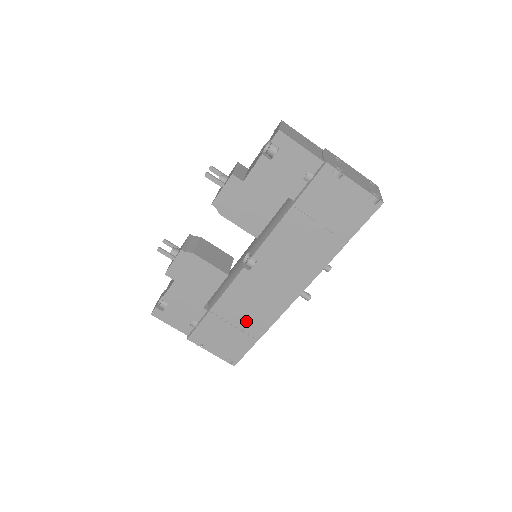
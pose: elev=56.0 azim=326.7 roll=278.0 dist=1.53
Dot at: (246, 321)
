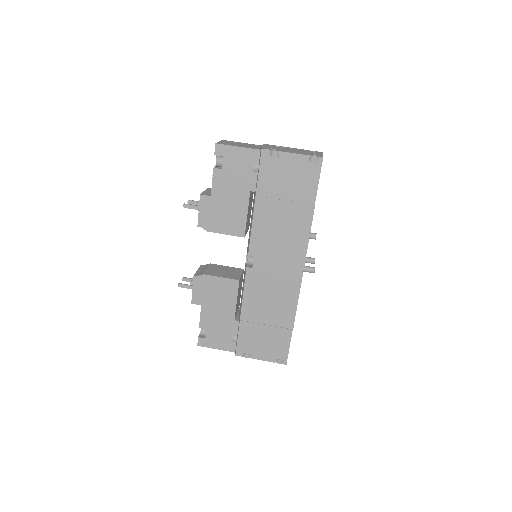
Dot at: (273, 315)
